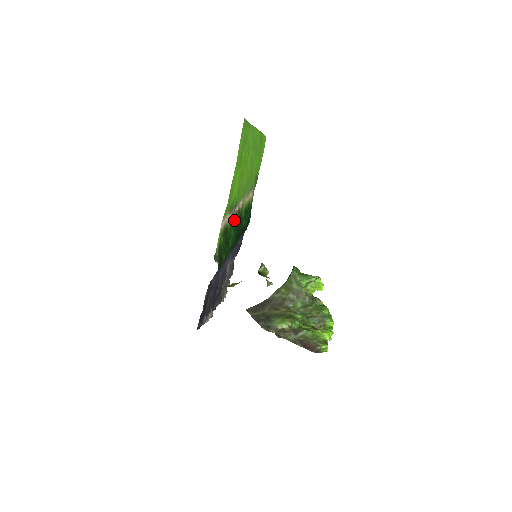
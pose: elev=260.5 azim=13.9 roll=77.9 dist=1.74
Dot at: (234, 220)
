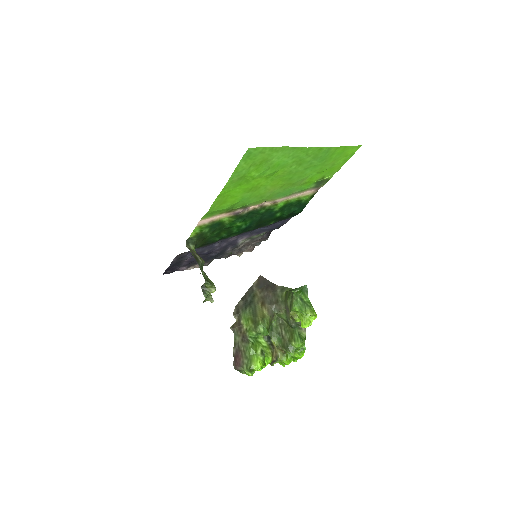
Dot at: (244, 215)
